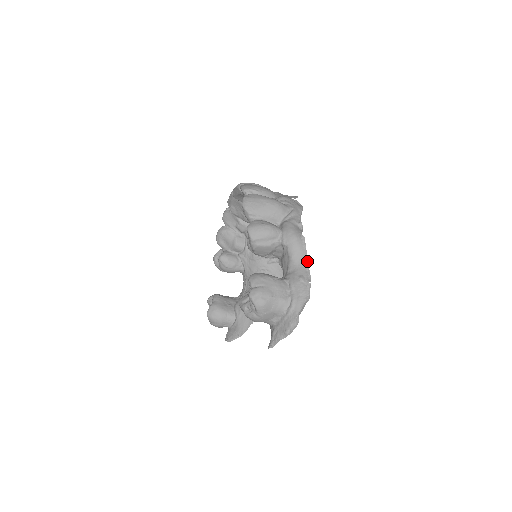
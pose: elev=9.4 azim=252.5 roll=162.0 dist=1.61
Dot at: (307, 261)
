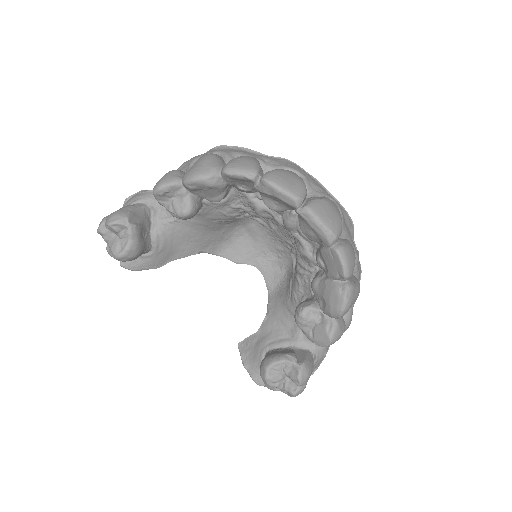
Dot at: occluded
